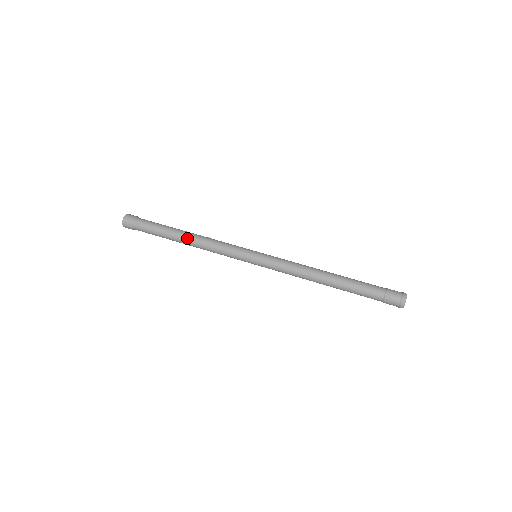
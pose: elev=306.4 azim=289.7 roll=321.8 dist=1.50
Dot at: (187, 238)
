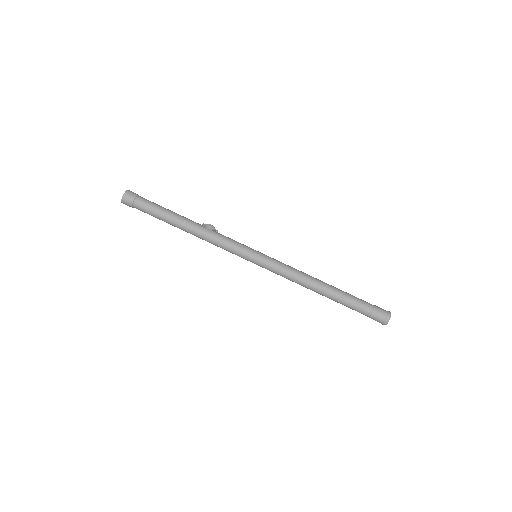
Dot at: (188, 231)
